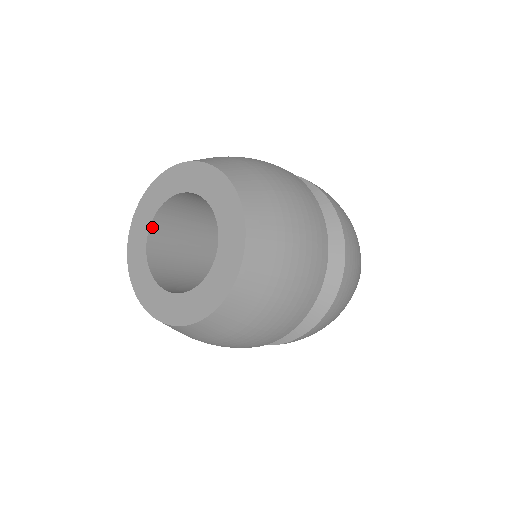
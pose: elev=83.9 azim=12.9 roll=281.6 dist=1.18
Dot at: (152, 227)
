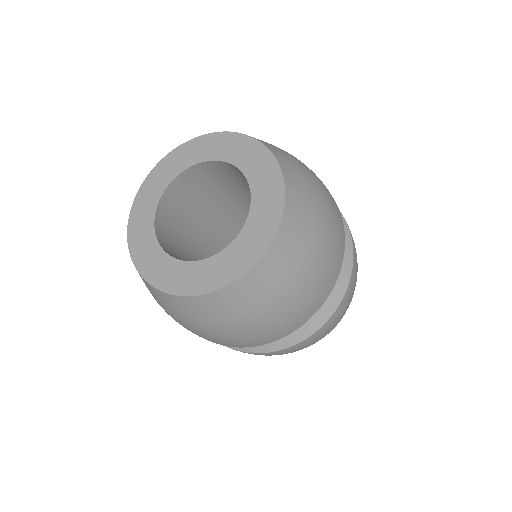
Dot at: (156, 230)
